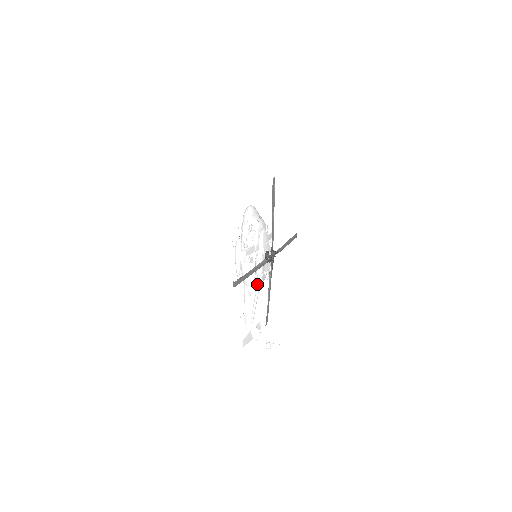
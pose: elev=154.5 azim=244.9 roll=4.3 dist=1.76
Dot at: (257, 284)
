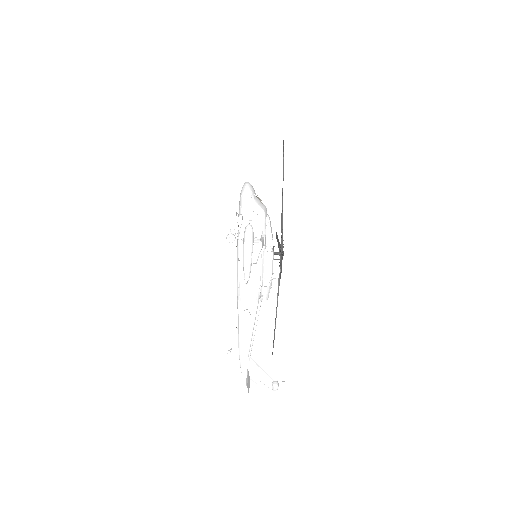
Dot at: (267, 294)
